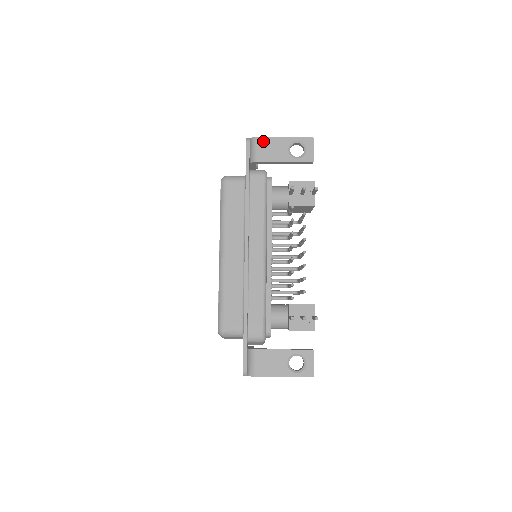
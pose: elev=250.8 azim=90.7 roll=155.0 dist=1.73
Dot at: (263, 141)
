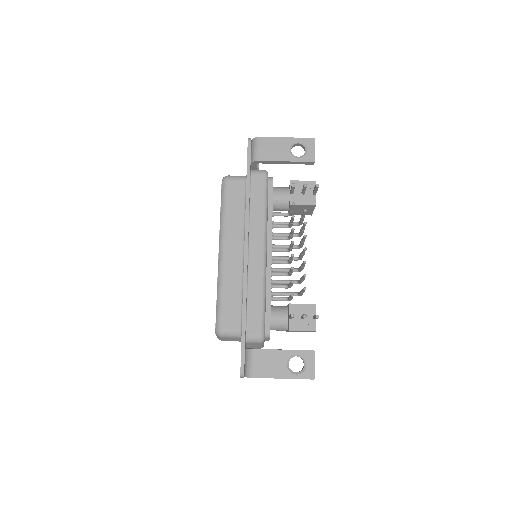
Dot at: (264, 141)
